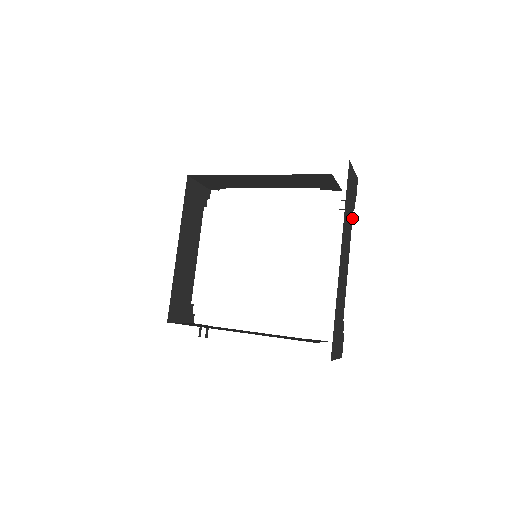
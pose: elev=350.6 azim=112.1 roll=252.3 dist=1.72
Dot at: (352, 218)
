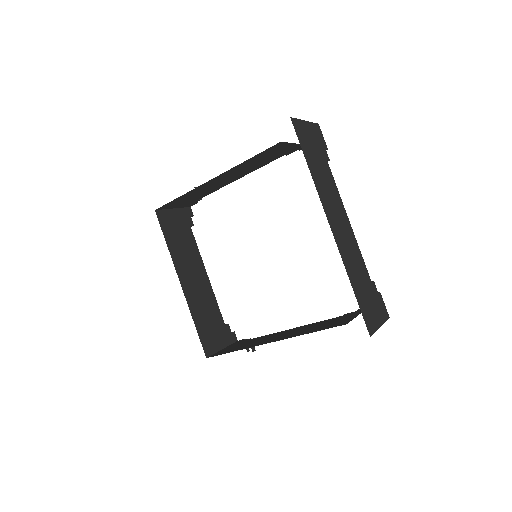
Dot at: (330, 171)
